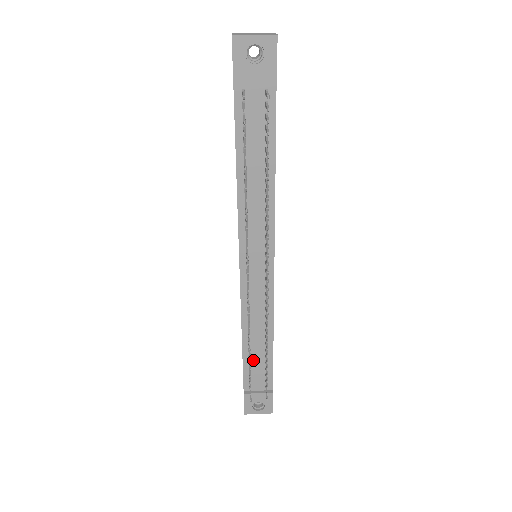
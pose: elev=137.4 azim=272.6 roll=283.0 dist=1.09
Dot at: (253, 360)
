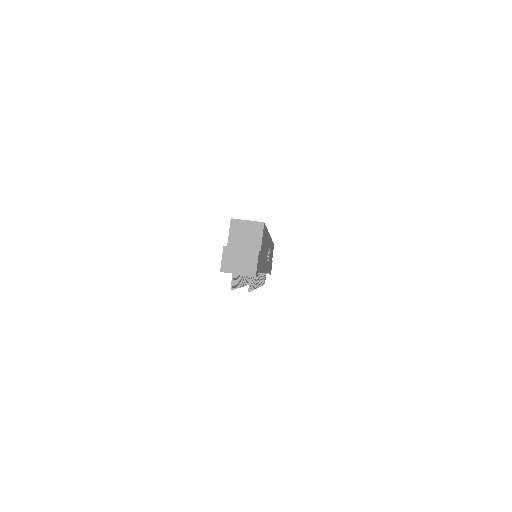
Dot at: occluded
